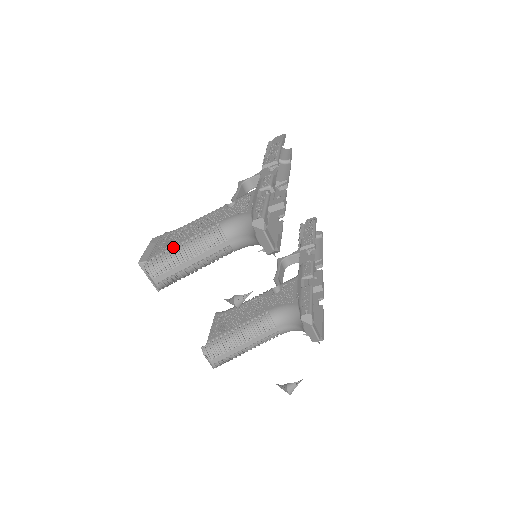
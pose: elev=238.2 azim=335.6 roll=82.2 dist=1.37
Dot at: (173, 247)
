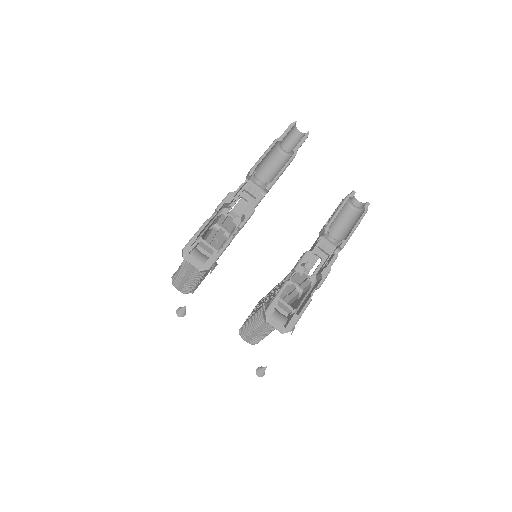
Dot at: occluded
